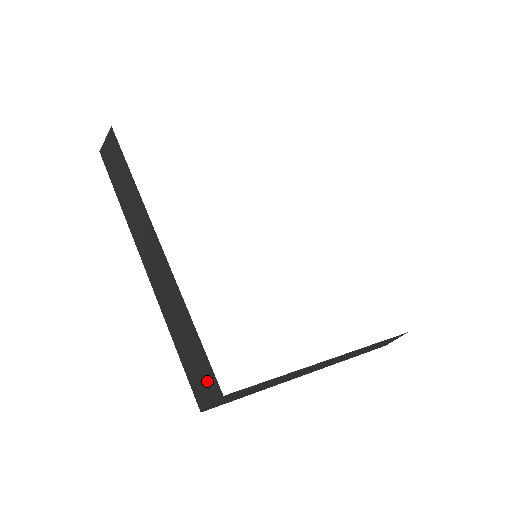
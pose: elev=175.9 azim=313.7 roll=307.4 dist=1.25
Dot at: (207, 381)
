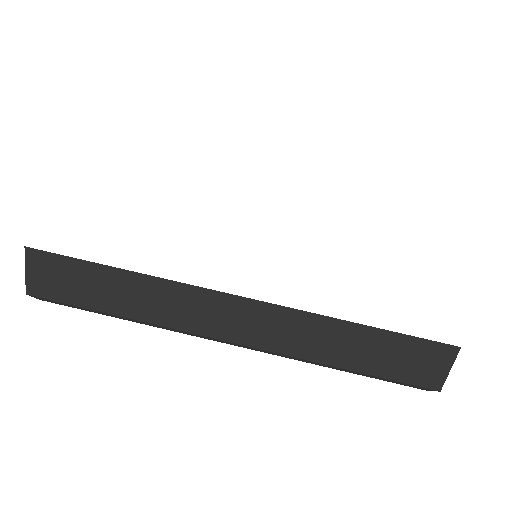
Dot at: (428, 356)
